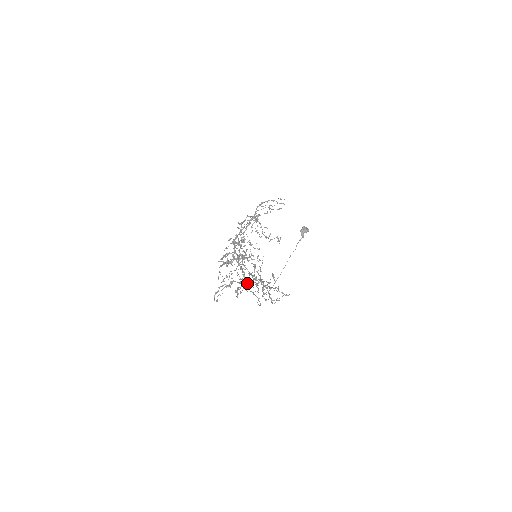
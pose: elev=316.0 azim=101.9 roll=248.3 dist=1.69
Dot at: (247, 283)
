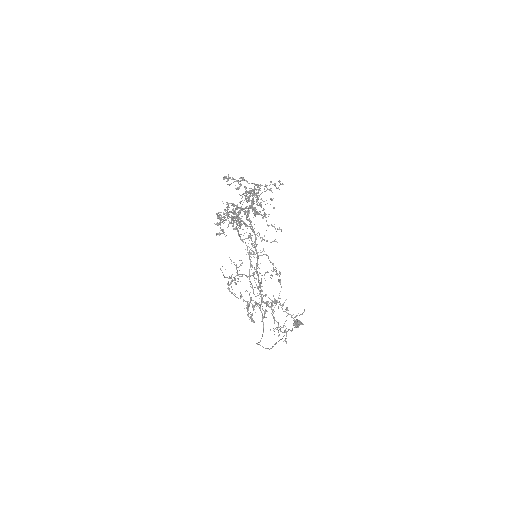
Dot at: (259, 213)
